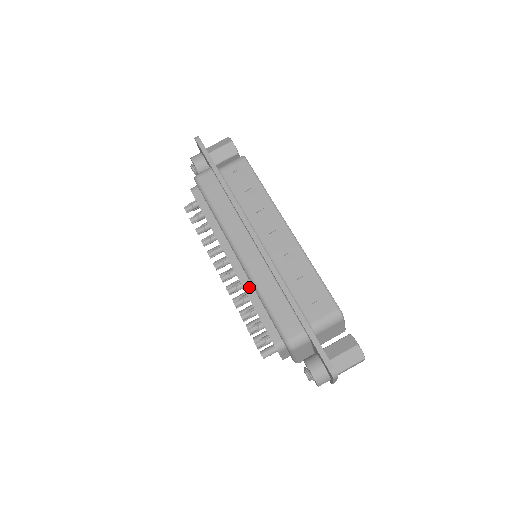
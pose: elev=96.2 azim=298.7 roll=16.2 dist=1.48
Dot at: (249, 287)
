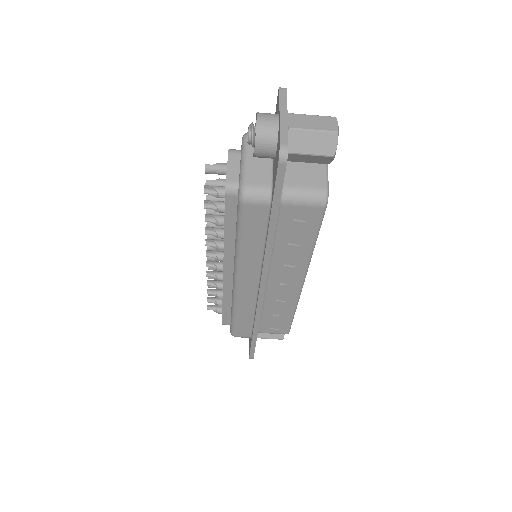
Dot at: (229, 293)
